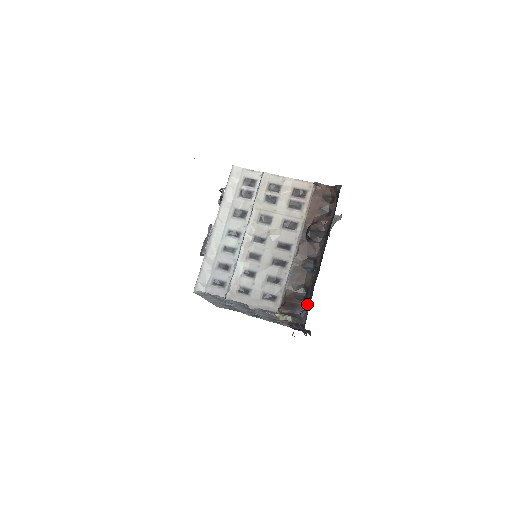
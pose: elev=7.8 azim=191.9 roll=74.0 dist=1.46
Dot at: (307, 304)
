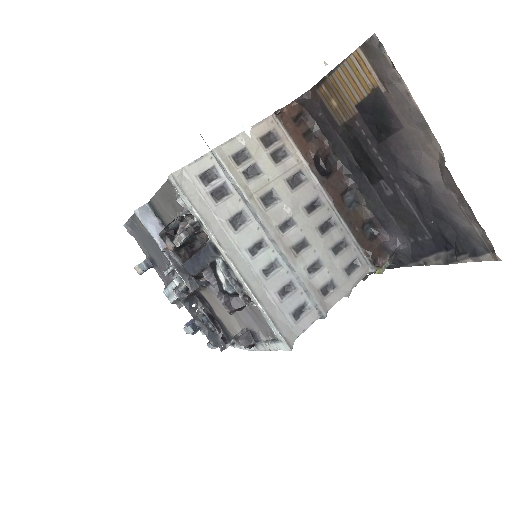
Dot at: (388, 234)
